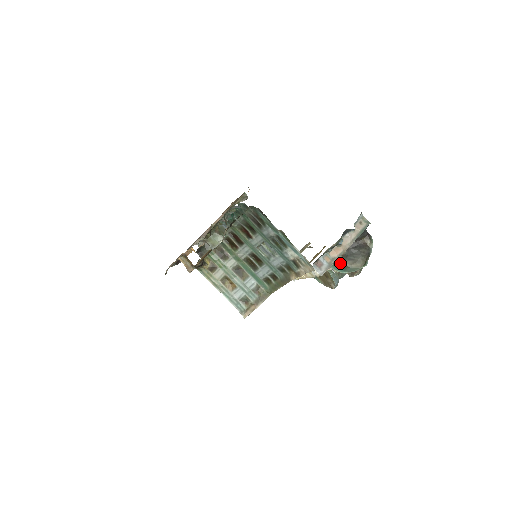
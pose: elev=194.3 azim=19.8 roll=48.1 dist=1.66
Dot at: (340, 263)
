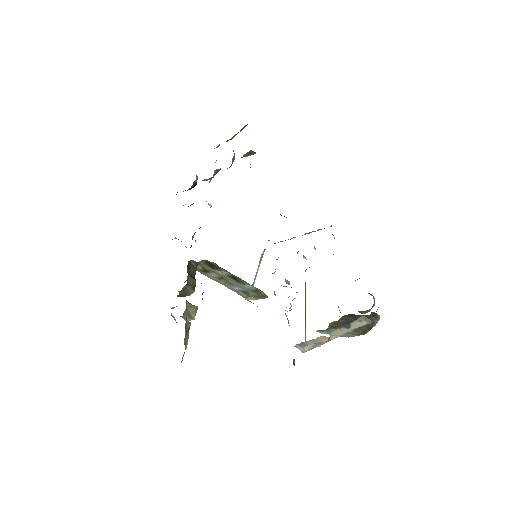
Dot at: (334, 328)
